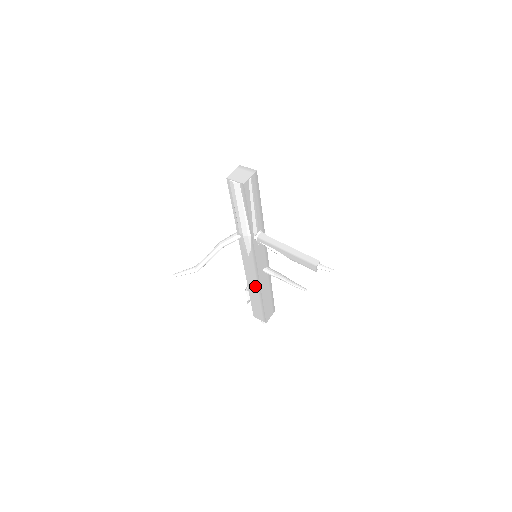
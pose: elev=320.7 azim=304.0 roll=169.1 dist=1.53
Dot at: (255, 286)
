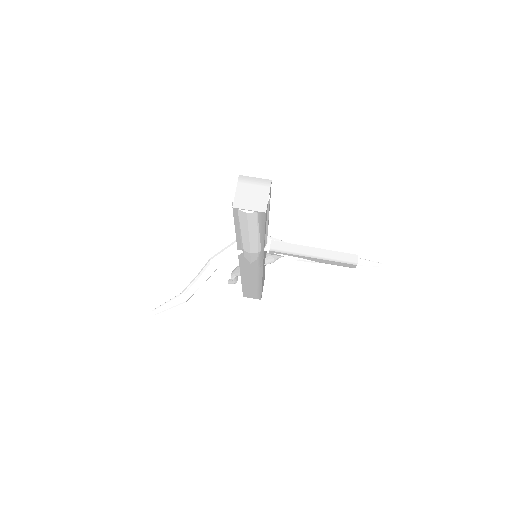
Dot at: (253, 281)
